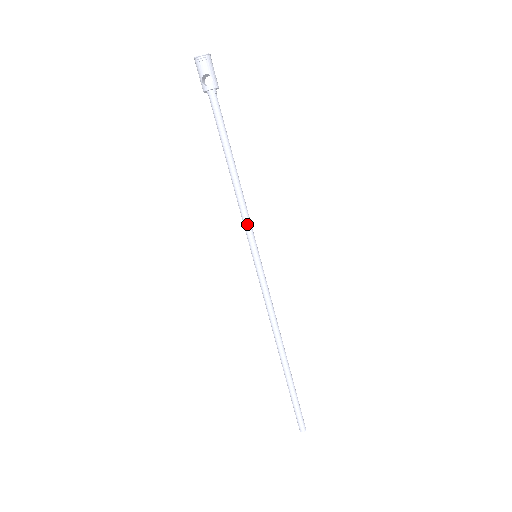
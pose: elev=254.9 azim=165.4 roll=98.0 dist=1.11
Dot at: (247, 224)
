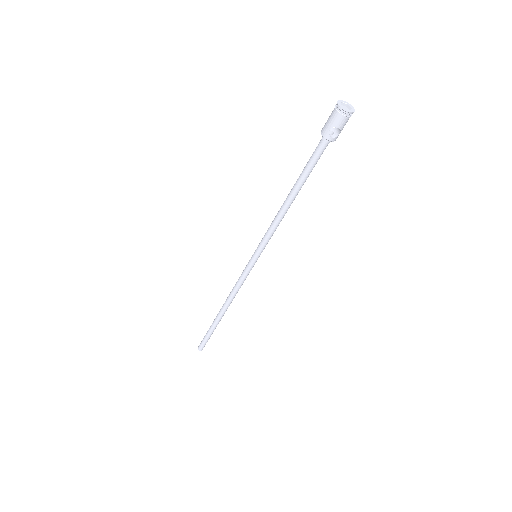
Dot at: (269, 238)
